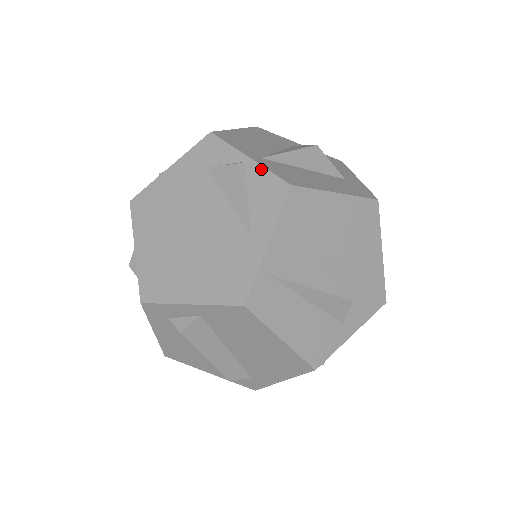
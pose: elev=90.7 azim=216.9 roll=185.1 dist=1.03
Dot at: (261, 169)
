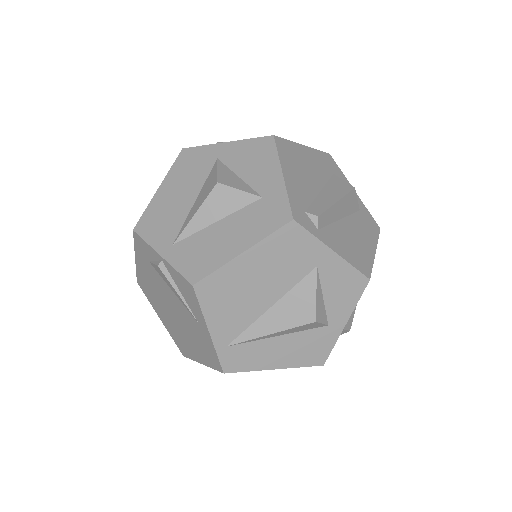
Dot at: (172, 268)
